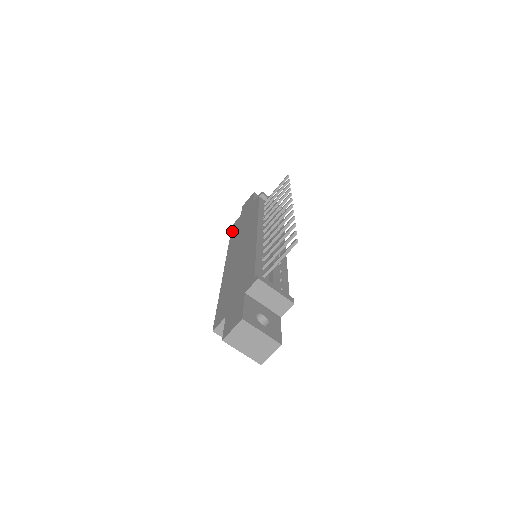
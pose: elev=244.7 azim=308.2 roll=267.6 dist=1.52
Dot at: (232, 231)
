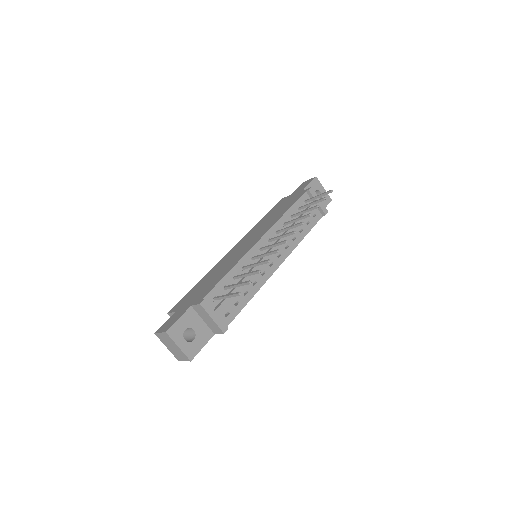
Dot at: (273, 208)
